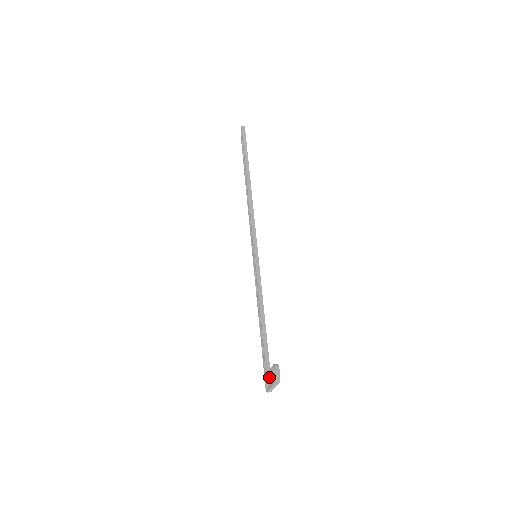
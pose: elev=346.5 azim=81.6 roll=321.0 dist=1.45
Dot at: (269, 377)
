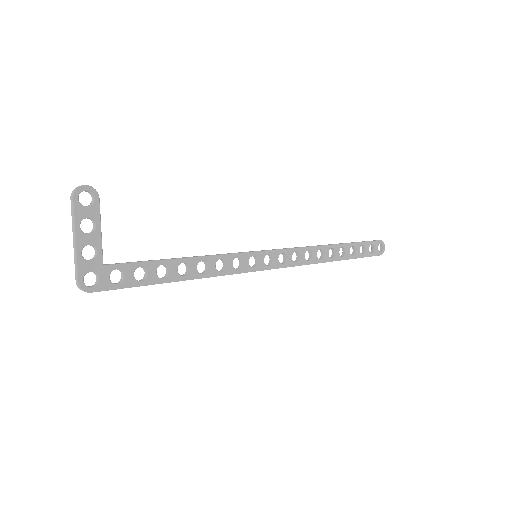
Dot at: (90, 243)
